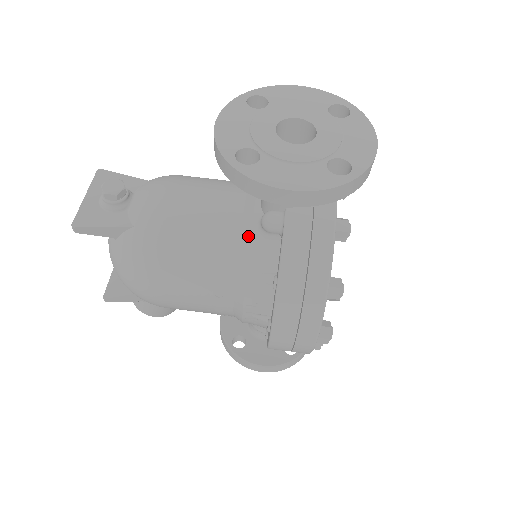
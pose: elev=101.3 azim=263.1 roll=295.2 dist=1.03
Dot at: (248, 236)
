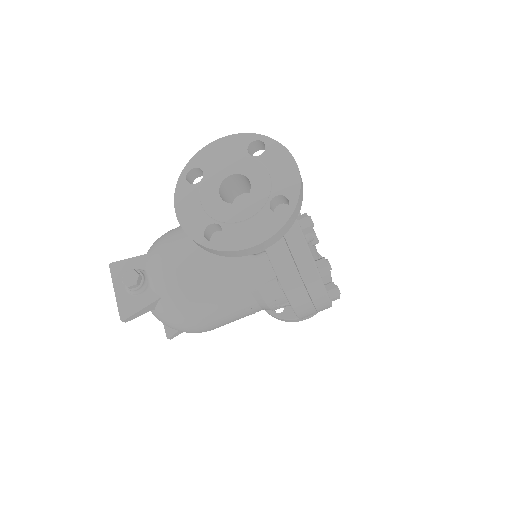
Dot at: (243, 263)
